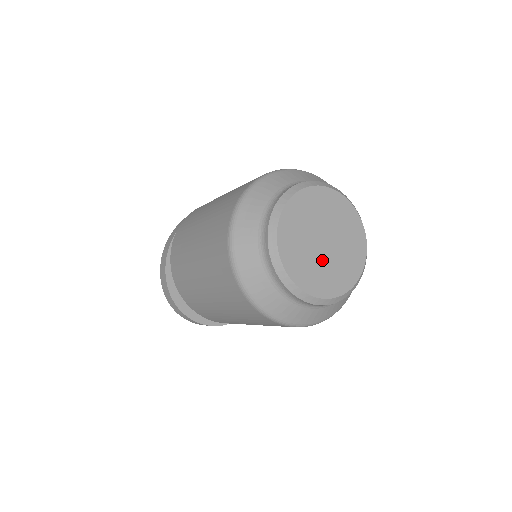
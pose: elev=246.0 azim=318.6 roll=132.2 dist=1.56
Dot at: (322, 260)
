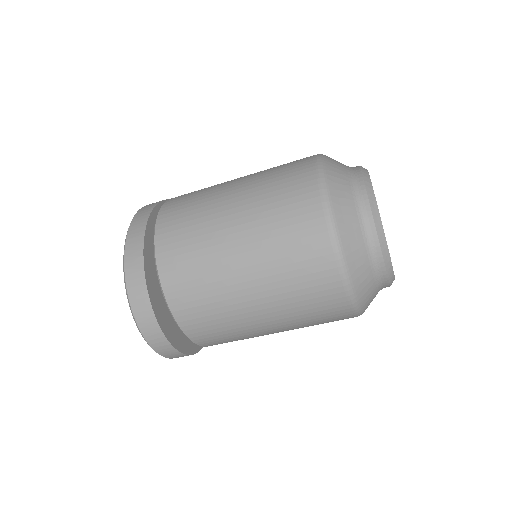
Dot at: occluded
